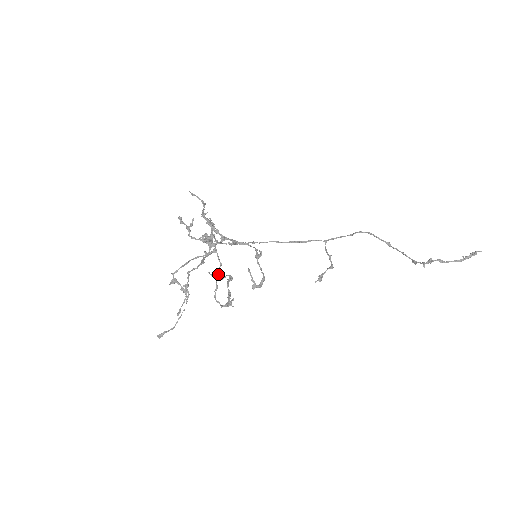
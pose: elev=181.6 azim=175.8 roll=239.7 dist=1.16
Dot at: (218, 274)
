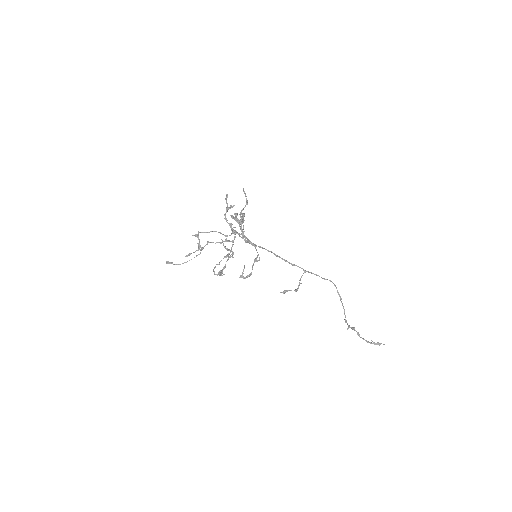
Dot at: (225, 257)
